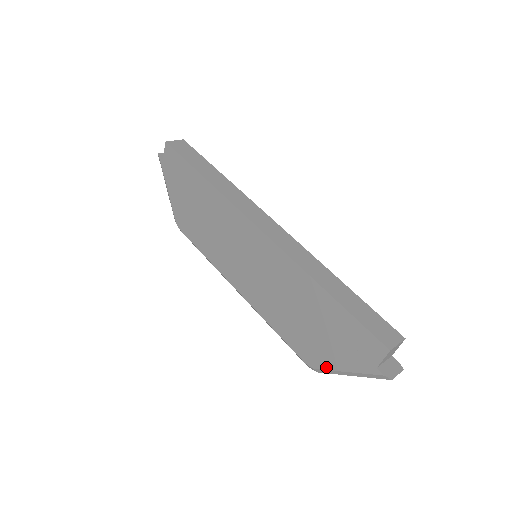
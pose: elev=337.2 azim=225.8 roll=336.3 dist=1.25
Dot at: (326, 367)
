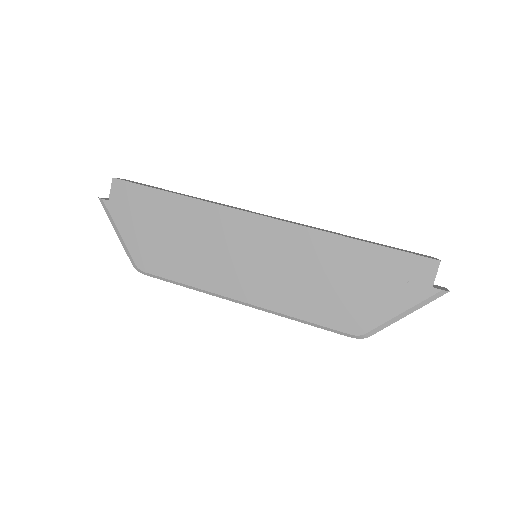
Dot at: (378, 323)
